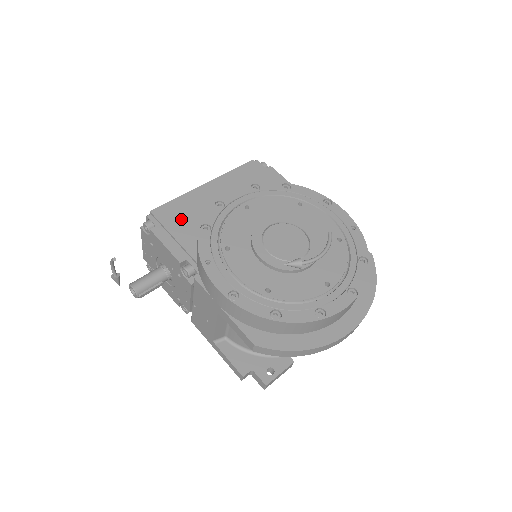
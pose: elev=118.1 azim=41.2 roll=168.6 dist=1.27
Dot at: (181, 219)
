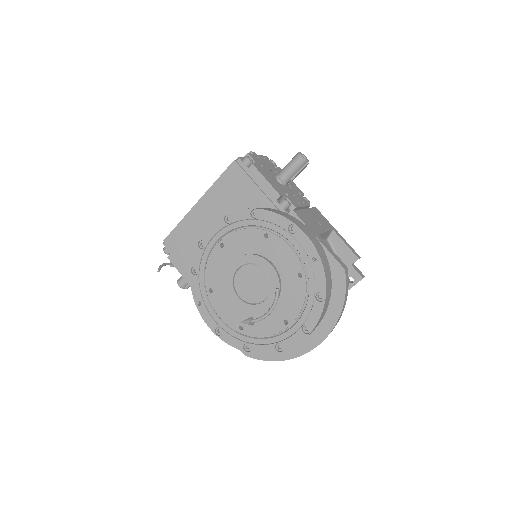
Dot at: (185, 246)
